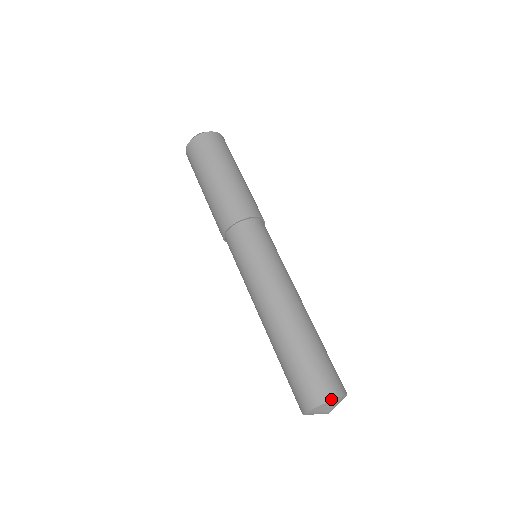
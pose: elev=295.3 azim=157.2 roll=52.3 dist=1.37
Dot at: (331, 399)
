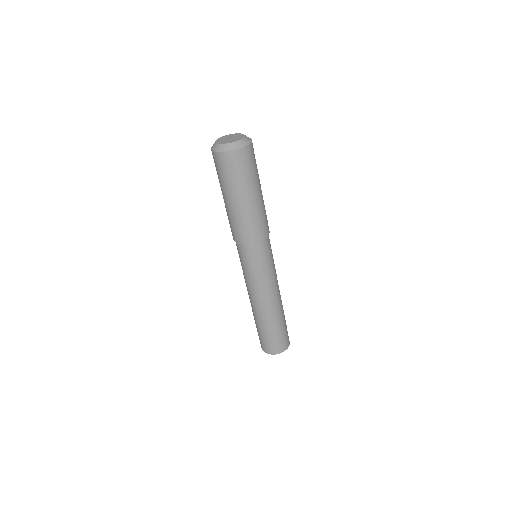
Dot at: (274, 354)
